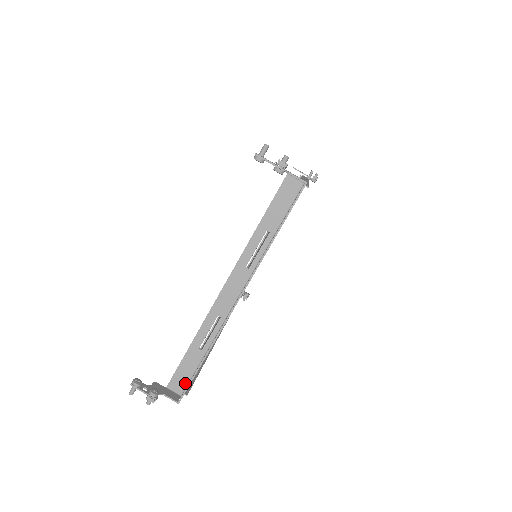
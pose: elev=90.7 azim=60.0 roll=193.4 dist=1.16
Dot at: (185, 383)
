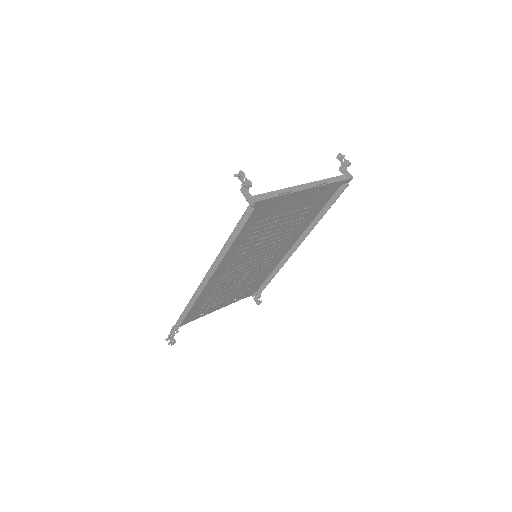
Dot at: (258, 203)
